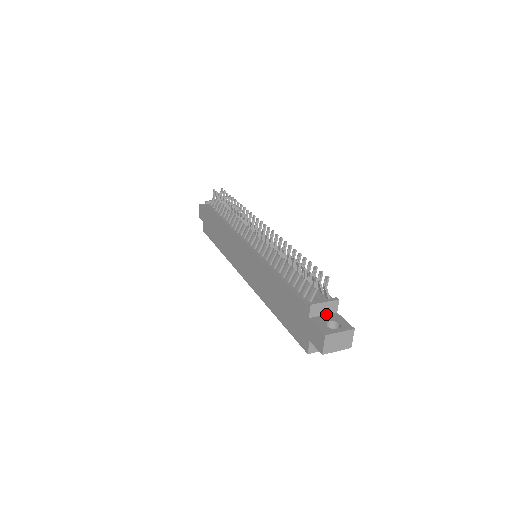
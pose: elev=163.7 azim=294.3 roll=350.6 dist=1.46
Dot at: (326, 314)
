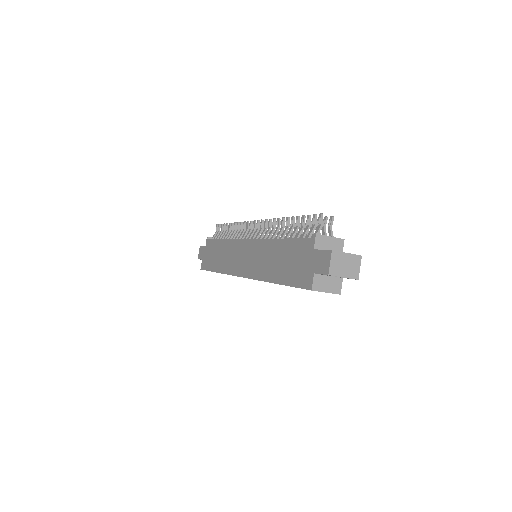
Dot at: occluded
